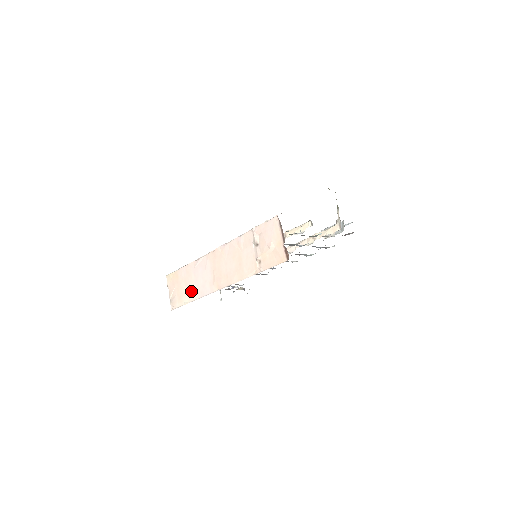
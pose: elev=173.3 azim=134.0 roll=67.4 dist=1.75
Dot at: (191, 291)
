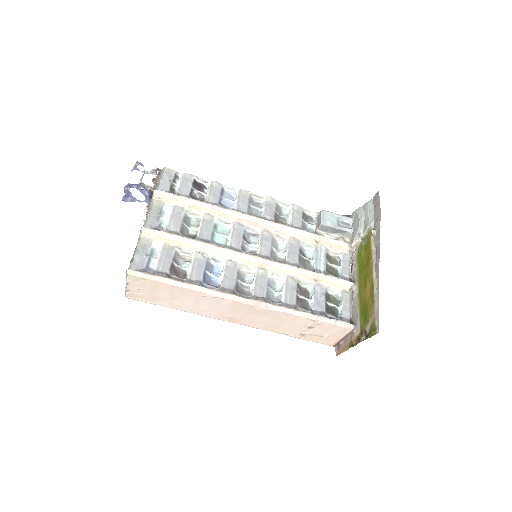
Dot at: (180, 305)
